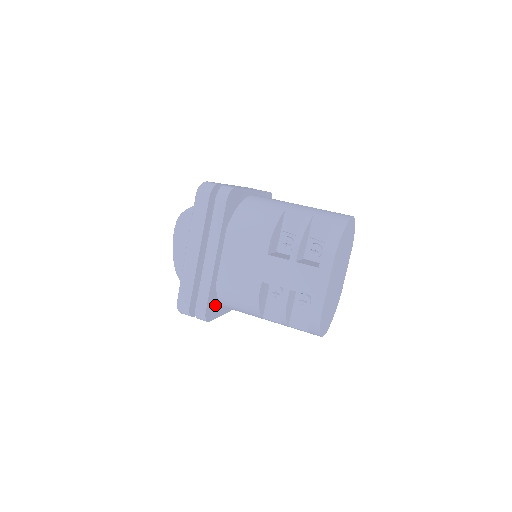
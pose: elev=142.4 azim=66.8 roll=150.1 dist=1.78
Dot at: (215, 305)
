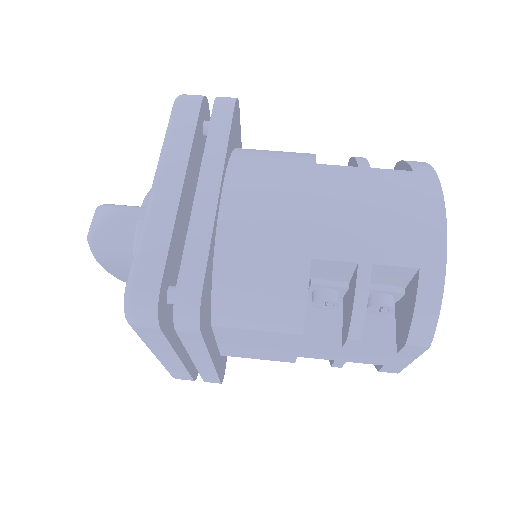
Dot at: occluded
